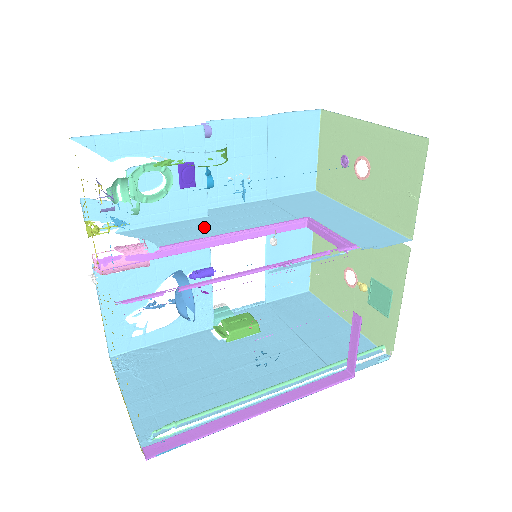
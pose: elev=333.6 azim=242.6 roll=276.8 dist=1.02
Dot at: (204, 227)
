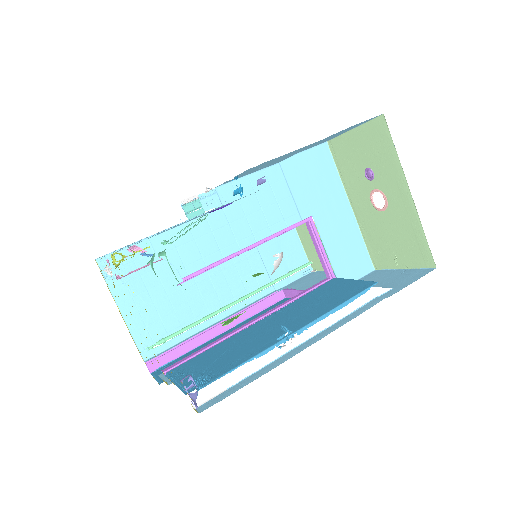
Dot at: (220, 235)
